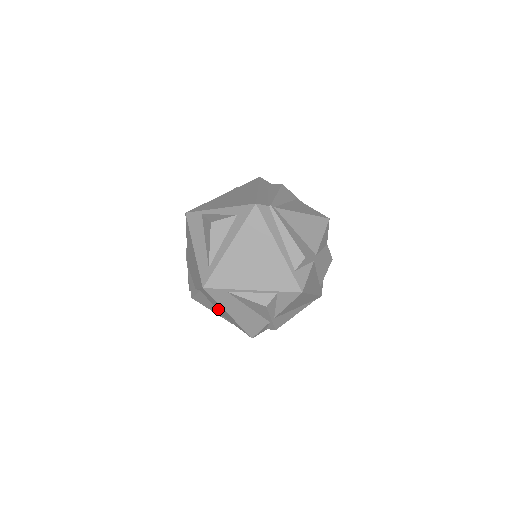
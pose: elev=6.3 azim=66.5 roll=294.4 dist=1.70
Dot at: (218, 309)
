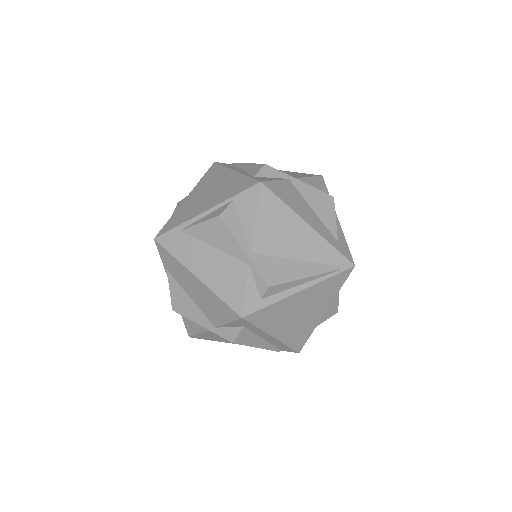
Dot at: (197, 301)
